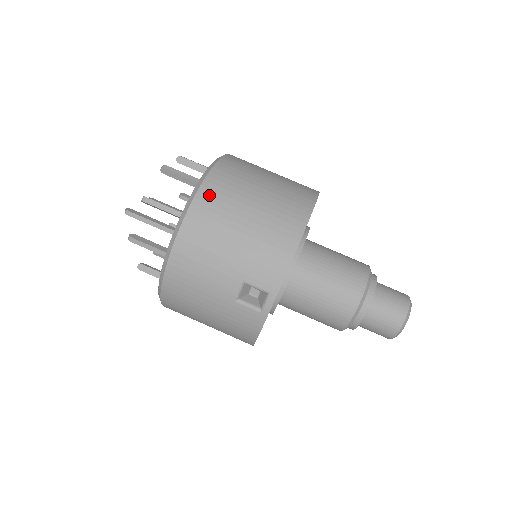
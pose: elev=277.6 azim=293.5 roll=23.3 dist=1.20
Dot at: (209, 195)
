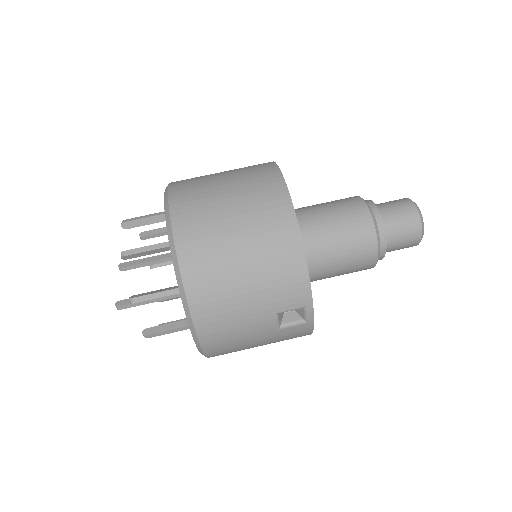
Dot at: (192, 264)
